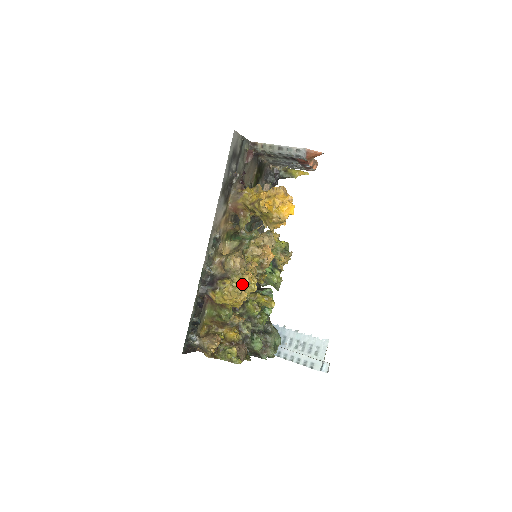
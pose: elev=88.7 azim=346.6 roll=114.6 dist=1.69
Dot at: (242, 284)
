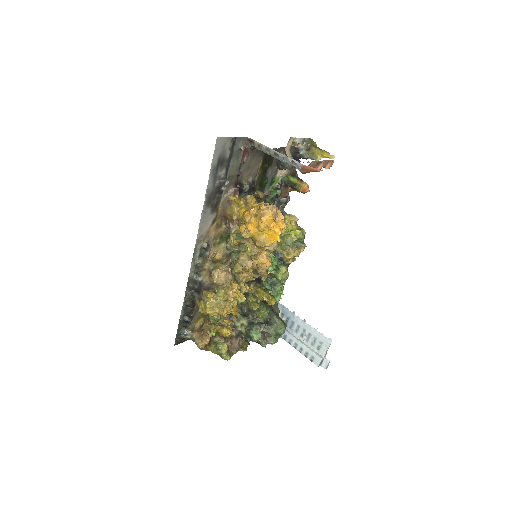
Dot at: (225, 299)
